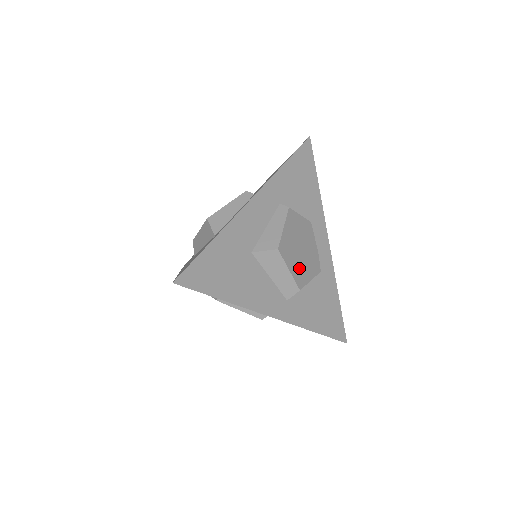
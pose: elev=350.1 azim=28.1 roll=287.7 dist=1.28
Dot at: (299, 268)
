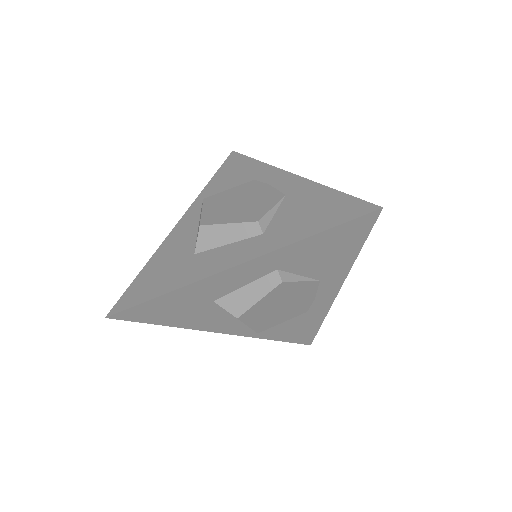
Dot at: (268, 320)
